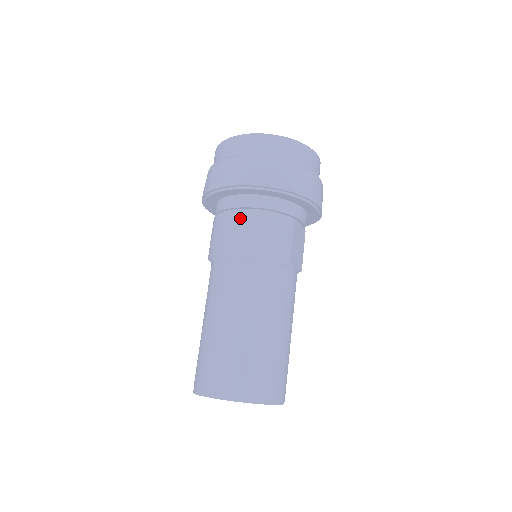
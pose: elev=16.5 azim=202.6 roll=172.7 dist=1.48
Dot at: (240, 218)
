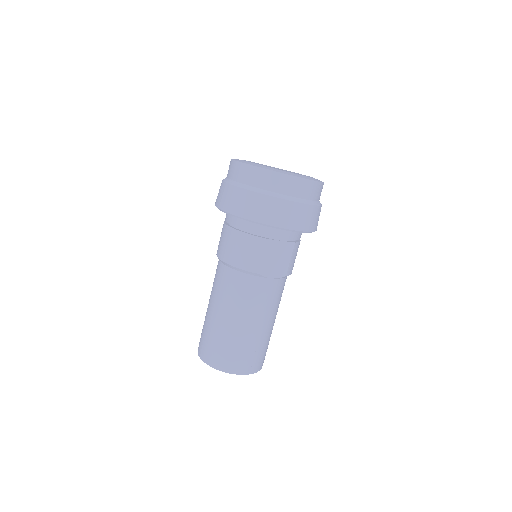
Dot at: (227, 233)
